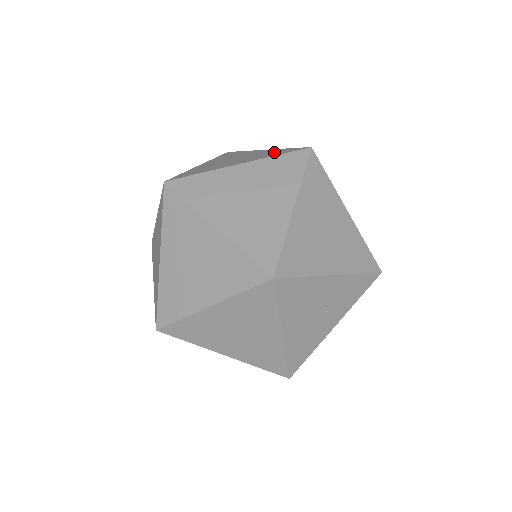
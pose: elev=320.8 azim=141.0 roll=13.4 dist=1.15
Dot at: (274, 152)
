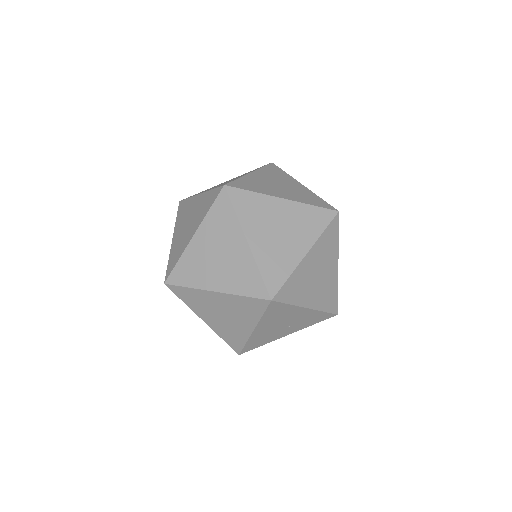
Dot at: (311, 197)
